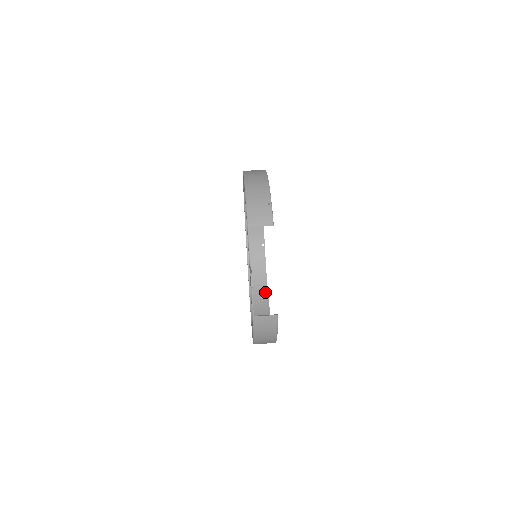
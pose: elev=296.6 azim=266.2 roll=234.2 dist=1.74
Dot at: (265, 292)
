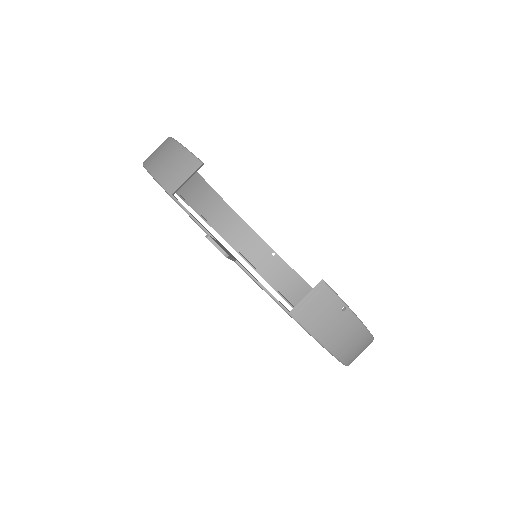
Dot at: occluded
